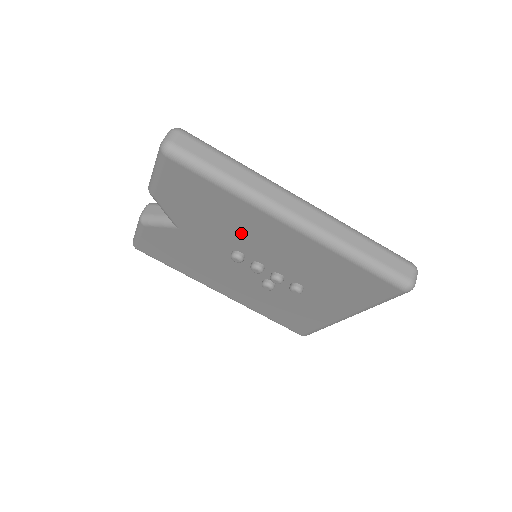
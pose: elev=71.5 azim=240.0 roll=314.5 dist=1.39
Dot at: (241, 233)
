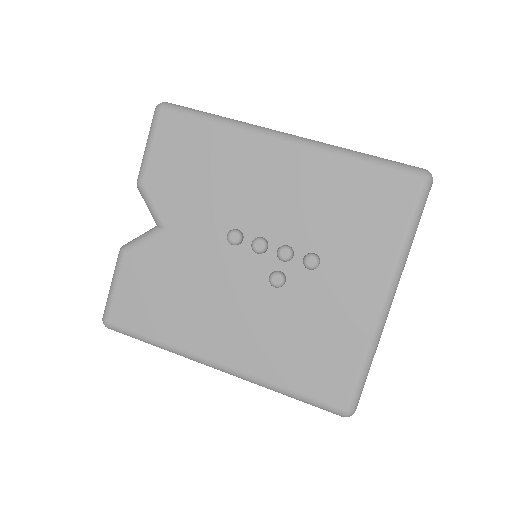
Dot at: (236, 189)
